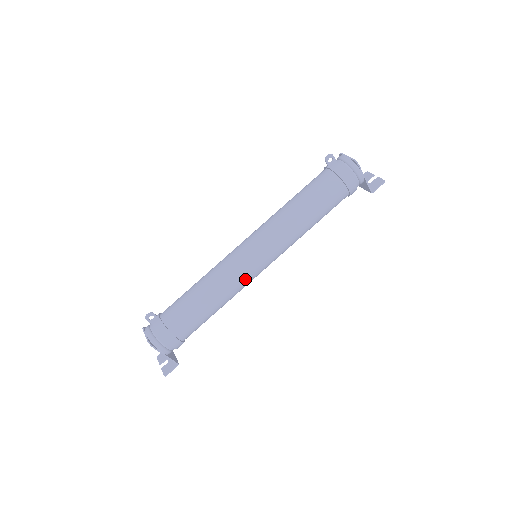
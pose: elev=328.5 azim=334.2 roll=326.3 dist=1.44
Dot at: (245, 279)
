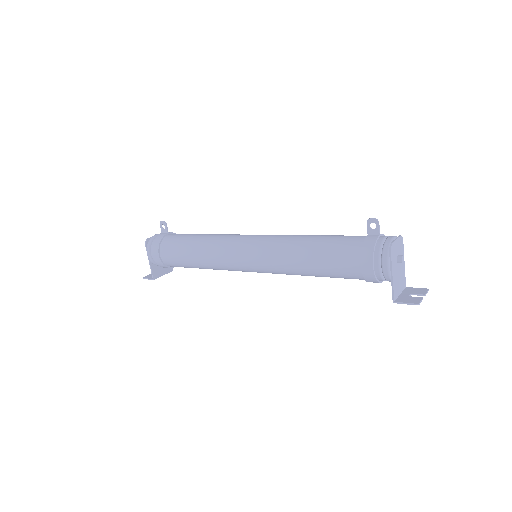
Dot at: (225, 259)
